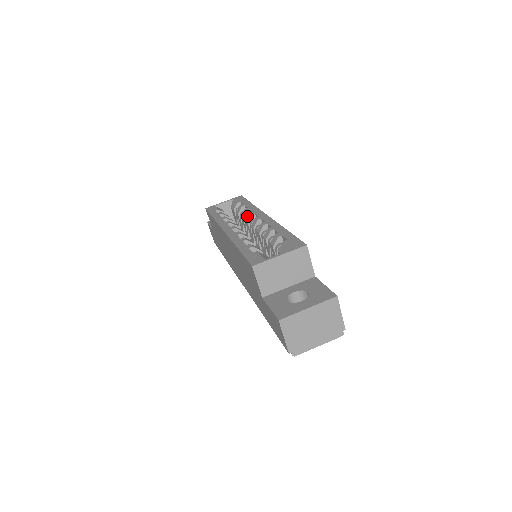
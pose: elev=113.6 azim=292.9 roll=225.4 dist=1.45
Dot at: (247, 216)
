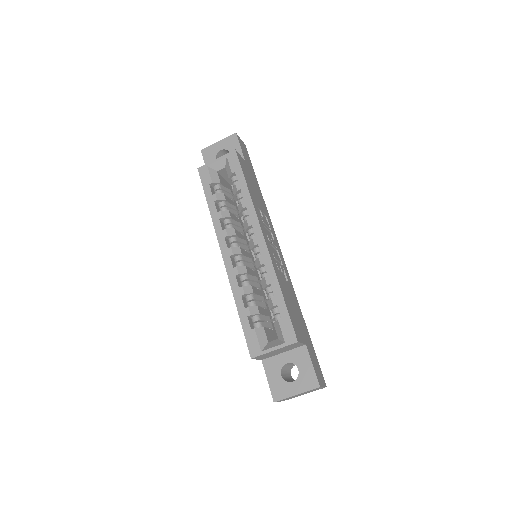
Dot at: (244, 214)
